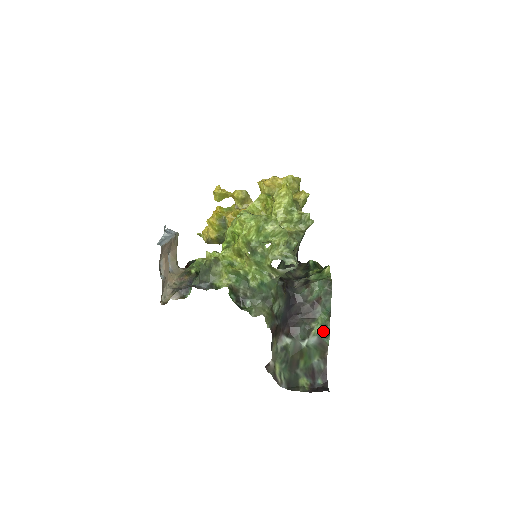
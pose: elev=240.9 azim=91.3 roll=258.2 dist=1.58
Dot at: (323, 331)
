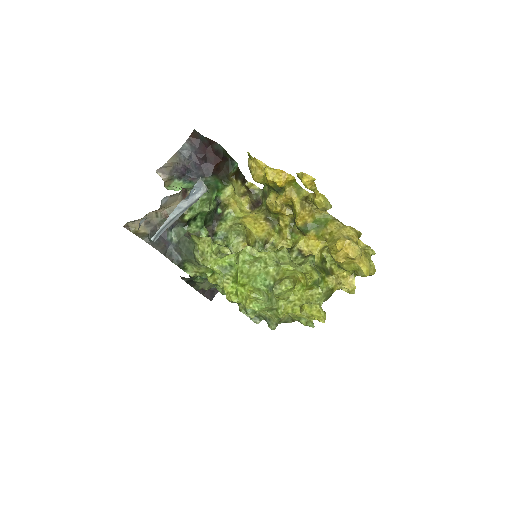
Dot at: occluded
